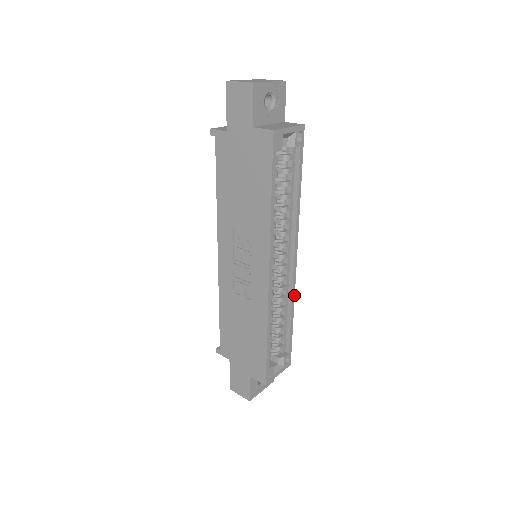
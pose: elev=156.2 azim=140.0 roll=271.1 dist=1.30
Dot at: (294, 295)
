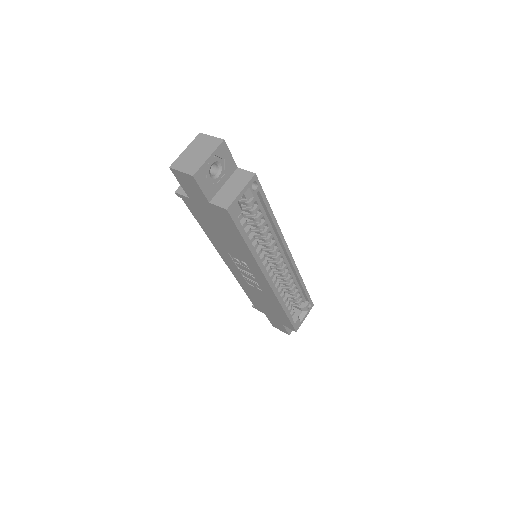
Dot at: (298, 272)
